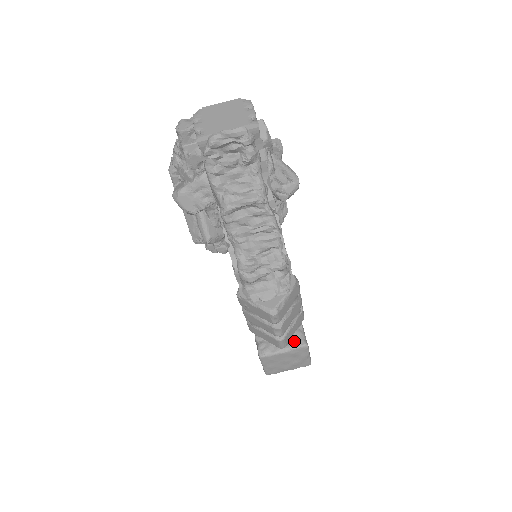
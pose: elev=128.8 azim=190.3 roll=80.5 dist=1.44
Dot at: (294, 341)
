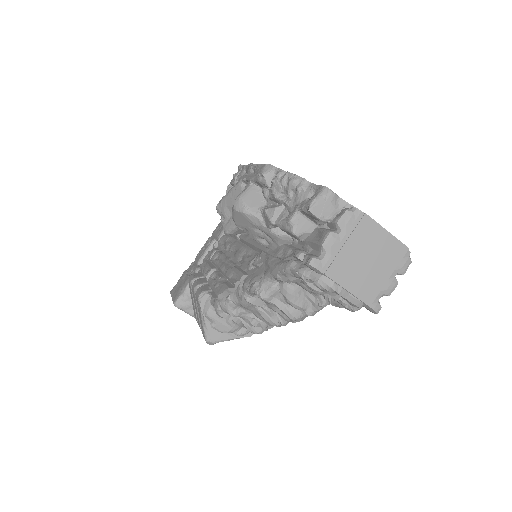
Dot at: occluded
